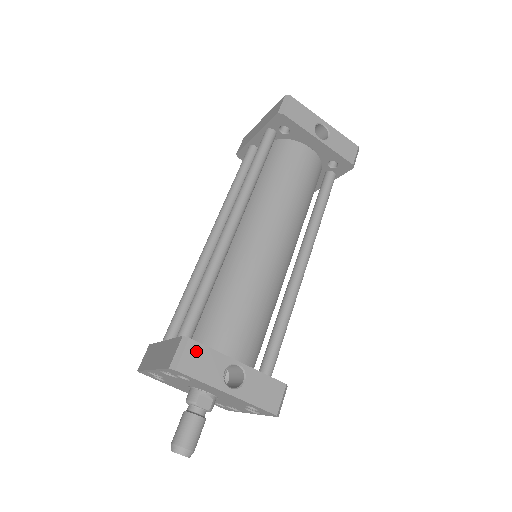
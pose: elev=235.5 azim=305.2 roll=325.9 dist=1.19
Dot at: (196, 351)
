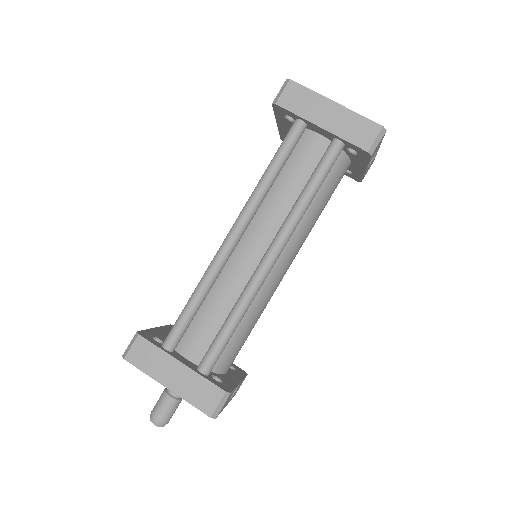
Dot at: occluded
